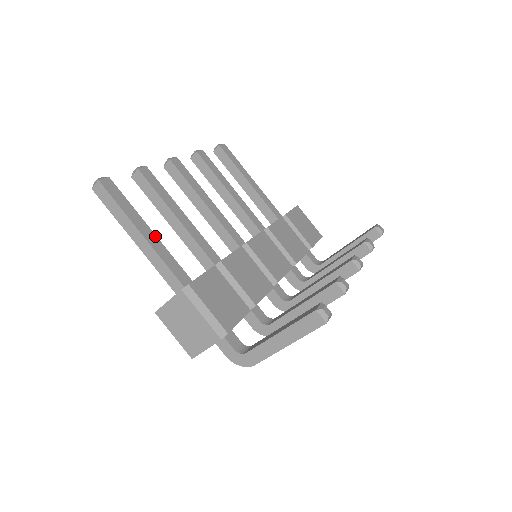
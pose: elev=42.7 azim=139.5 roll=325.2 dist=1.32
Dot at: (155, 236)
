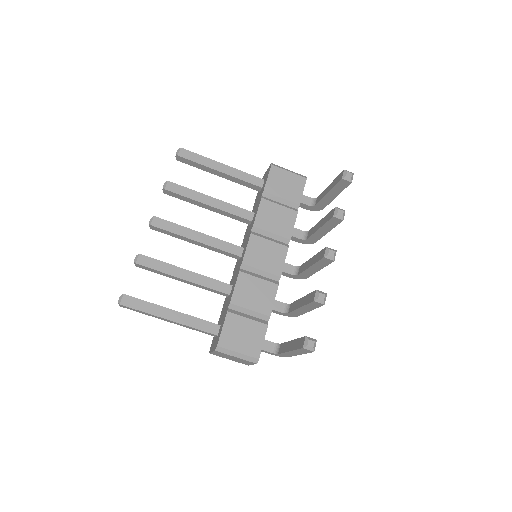
Dot at: (178, 313)
